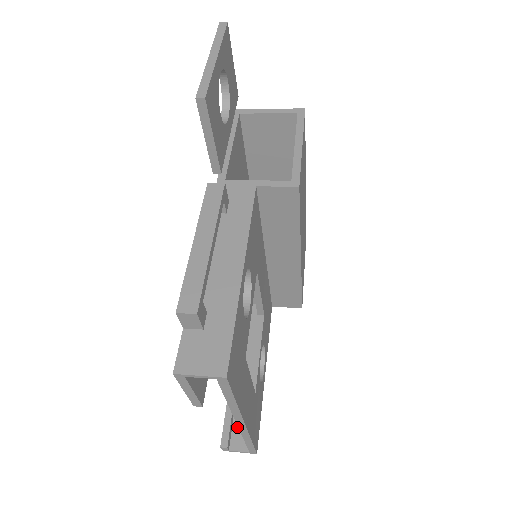
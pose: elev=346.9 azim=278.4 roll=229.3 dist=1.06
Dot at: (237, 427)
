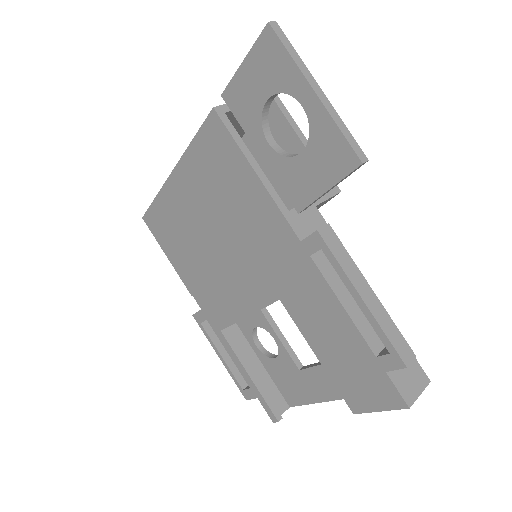
Dot at: (270, 398)
